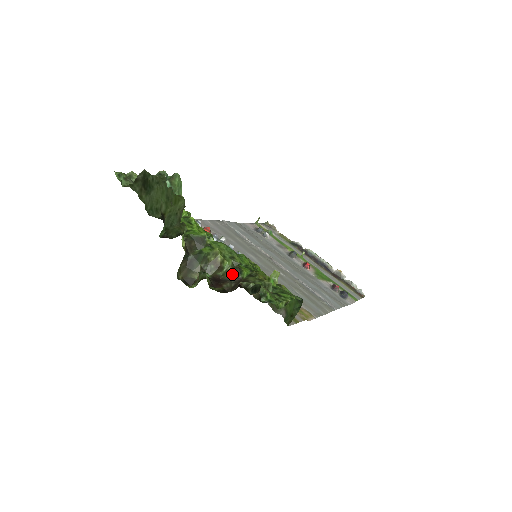
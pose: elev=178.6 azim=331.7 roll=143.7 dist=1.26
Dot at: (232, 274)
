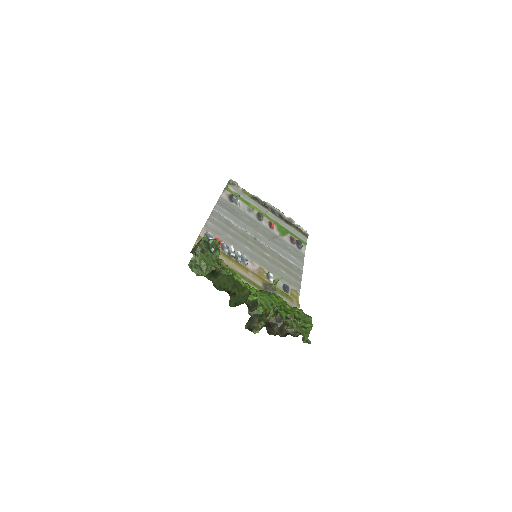
Dot at: (277, 319)
